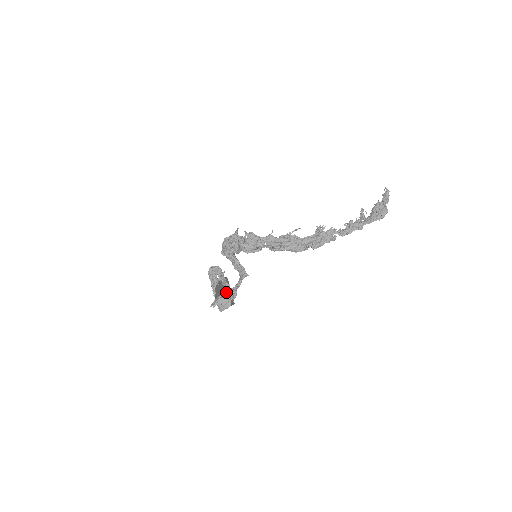
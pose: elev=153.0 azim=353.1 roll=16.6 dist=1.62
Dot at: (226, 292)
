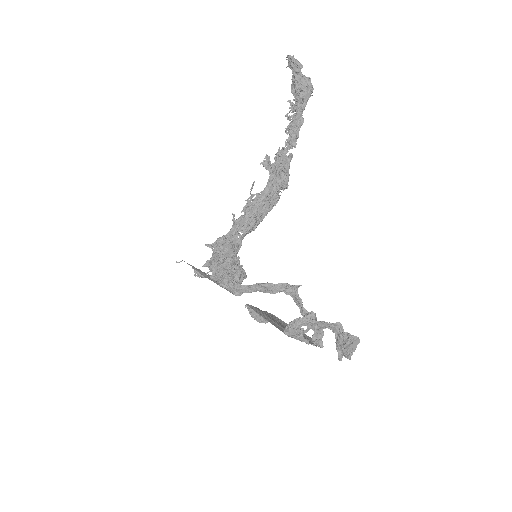
Dot at: (346, 333)
